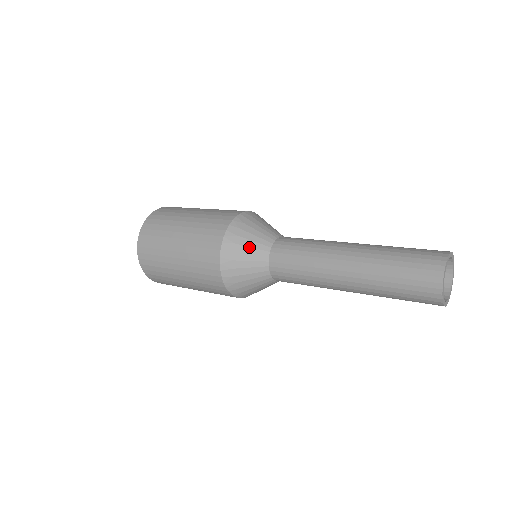
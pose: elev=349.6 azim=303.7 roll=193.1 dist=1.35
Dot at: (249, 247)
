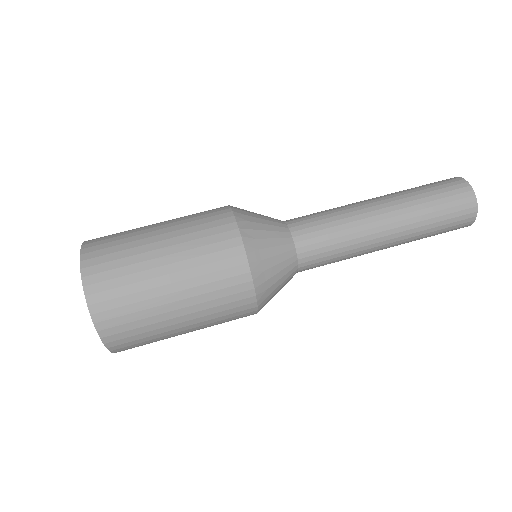
Dot at: (278, 264)
